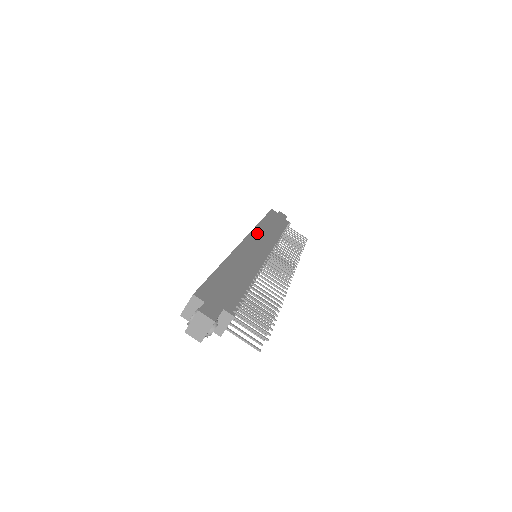
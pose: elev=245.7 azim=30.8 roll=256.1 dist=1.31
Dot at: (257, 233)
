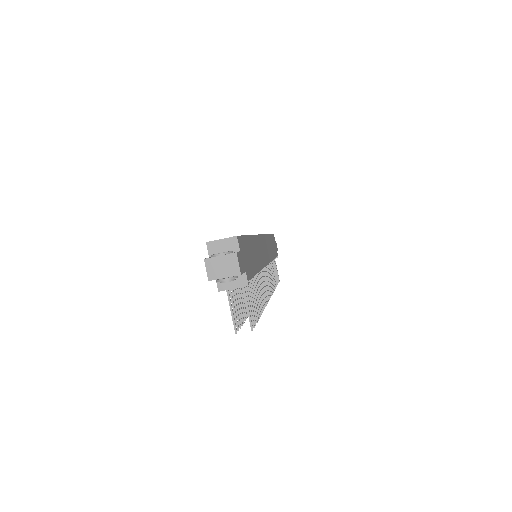
Dot at: occluded
